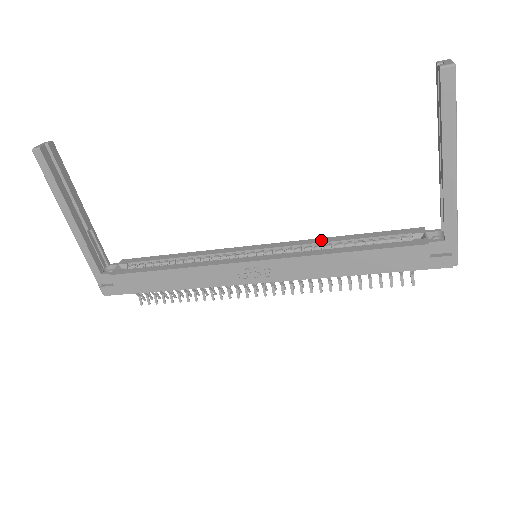
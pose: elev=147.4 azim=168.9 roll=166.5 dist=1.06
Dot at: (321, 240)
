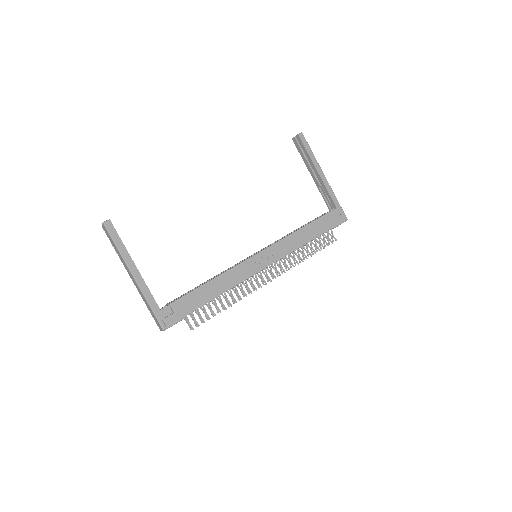
Dot at: (283, 237)
